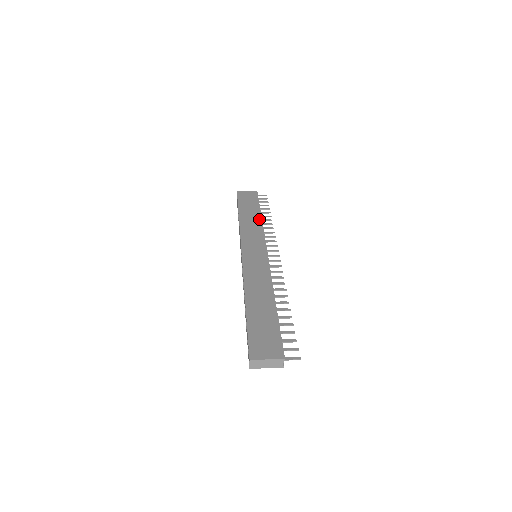
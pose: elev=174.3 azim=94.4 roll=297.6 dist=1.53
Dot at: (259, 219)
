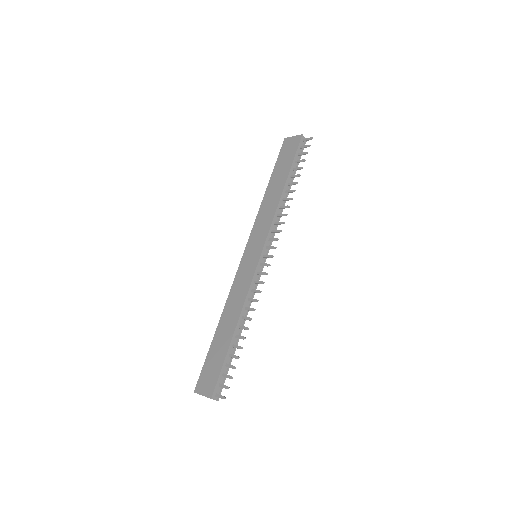
Dot at: (279, 195)
